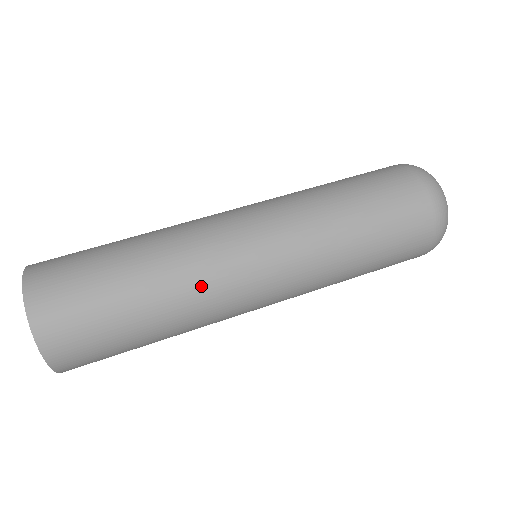
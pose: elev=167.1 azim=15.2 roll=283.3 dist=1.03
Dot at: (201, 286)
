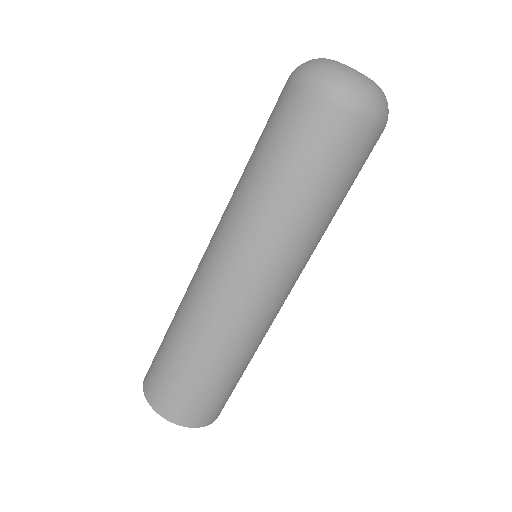
Dot at: (203, 312)
